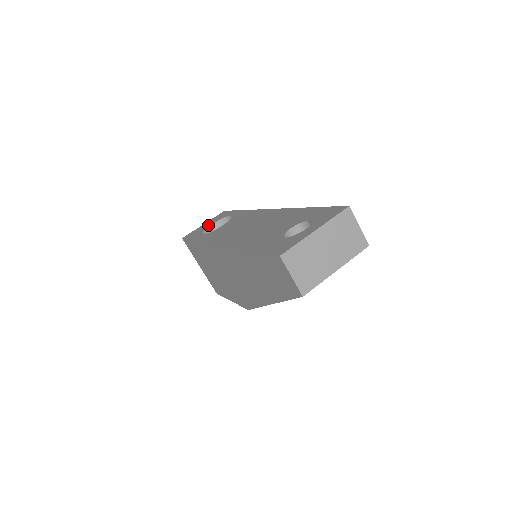
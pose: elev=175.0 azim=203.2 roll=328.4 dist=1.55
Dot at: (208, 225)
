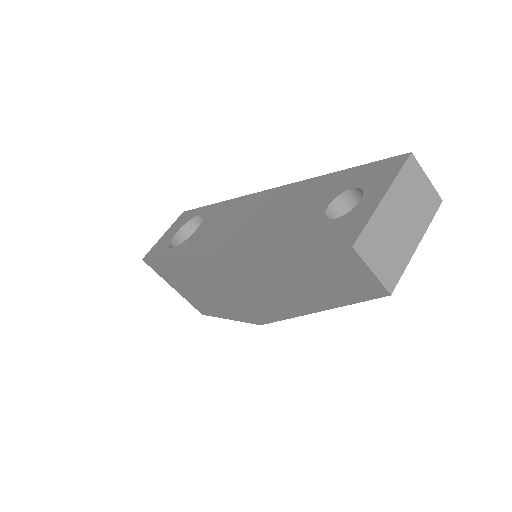
Dot at: (172, 234)
